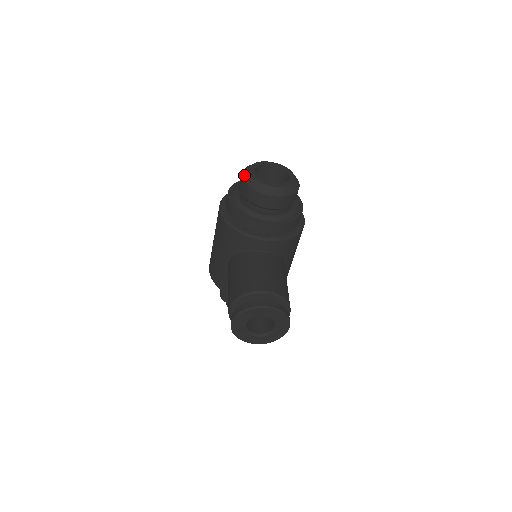
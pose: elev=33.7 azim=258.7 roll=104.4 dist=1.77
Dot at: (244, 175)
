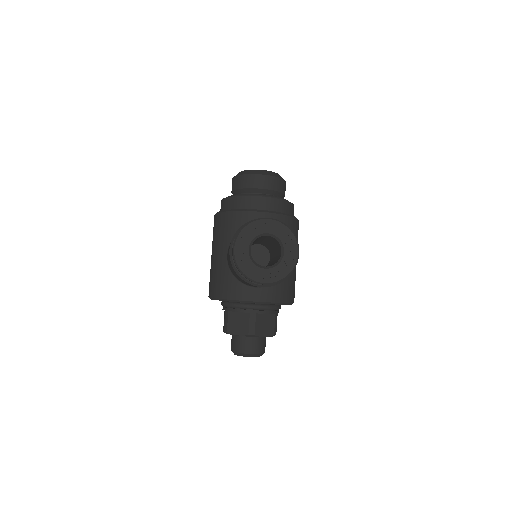
Dot at: occluded
